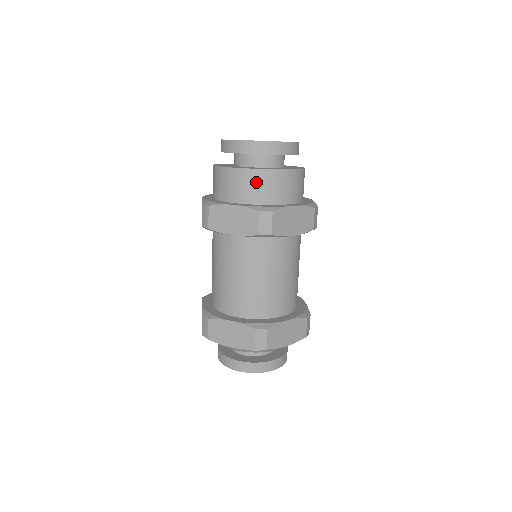
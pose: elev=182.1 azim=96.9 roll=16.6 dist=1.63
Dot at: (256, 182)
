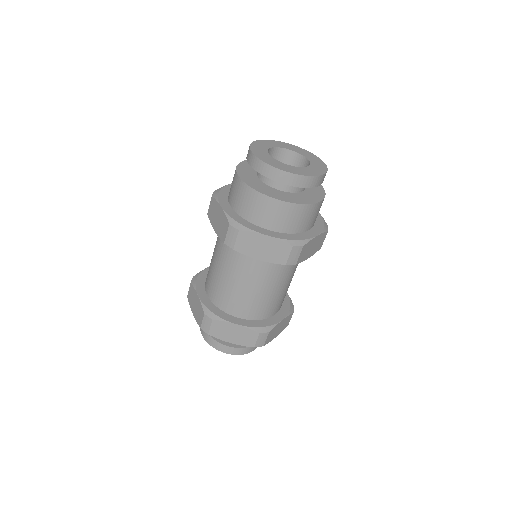
Dot at: (245, 196)
